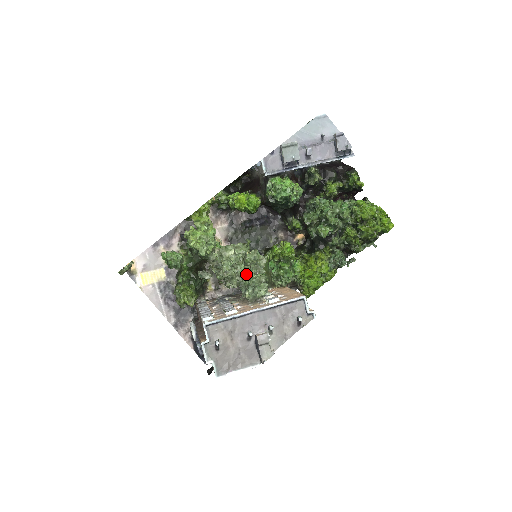
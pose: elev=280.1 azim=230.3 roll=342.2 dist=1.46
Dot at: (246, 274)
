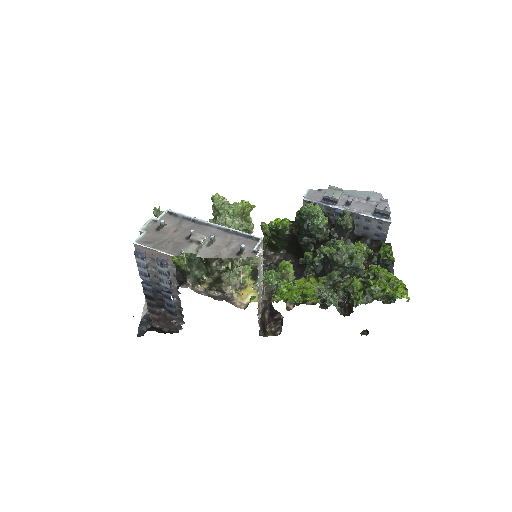
Dot at: occluded
